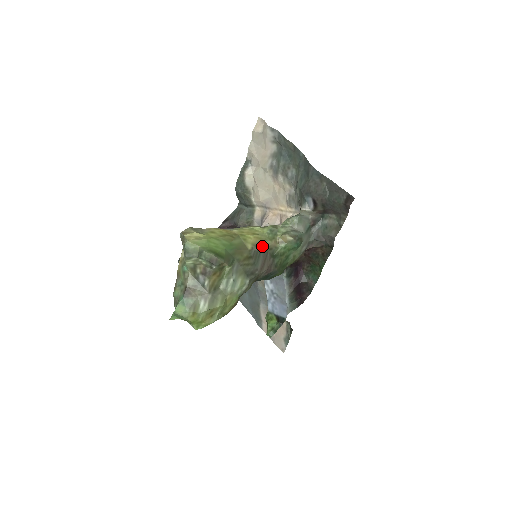
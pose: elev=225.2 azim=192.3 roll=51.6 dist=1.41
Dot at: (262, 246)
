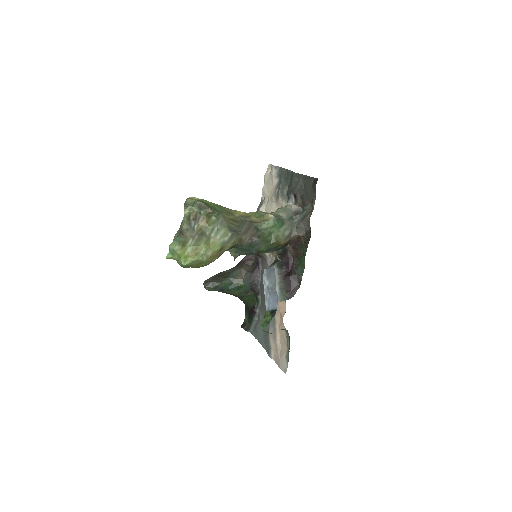
Dot at: (248, 219)
